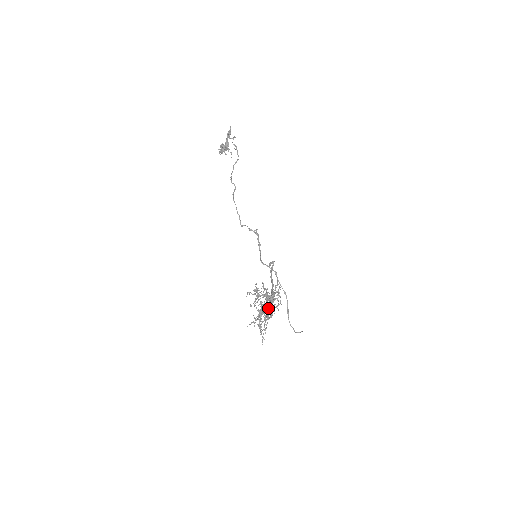
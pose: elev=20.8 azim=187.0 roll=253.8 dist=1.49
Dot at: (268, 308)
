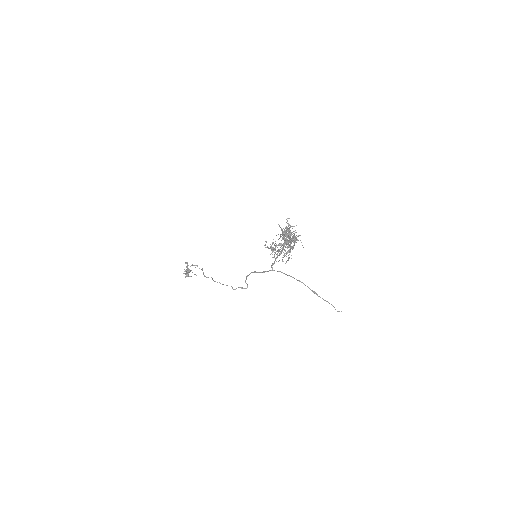
Dot at: (287, 231)
